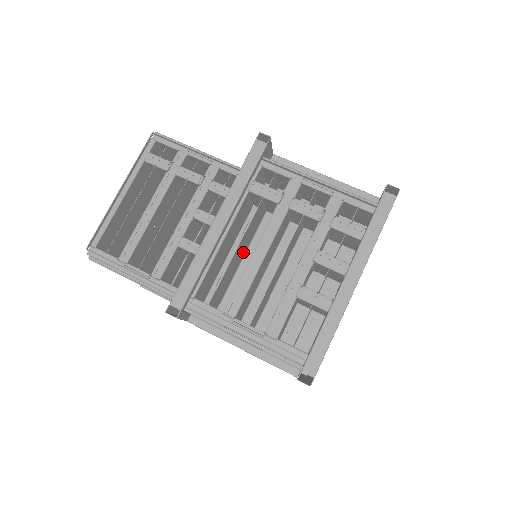
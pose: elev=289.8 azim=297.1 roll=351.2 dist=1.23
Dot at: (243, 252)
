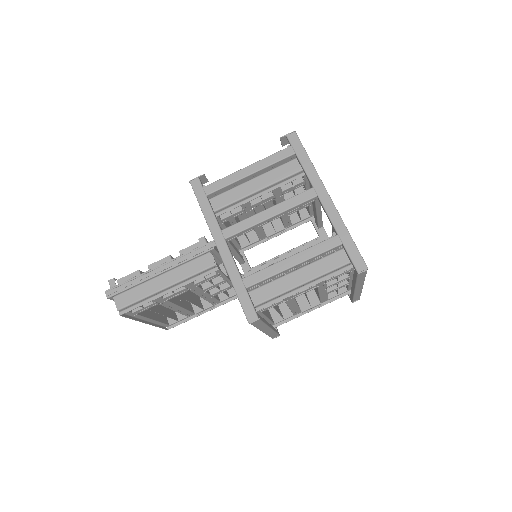
Dot at: occluded
